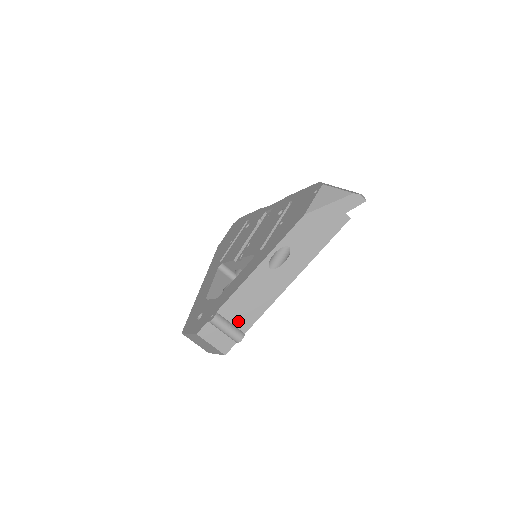
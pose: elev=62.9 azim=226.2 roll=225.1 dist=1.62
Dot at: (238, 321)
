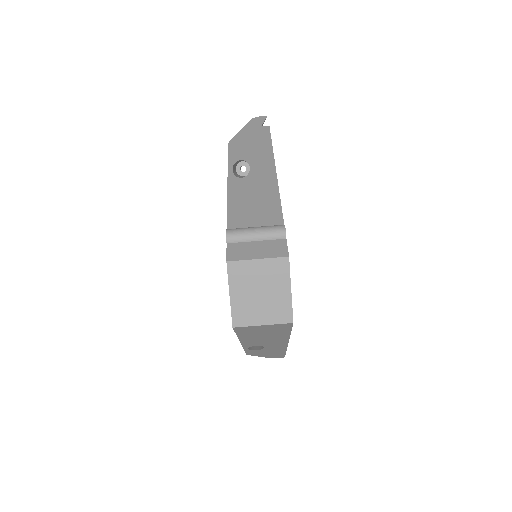
Dot at: (262, 224)
